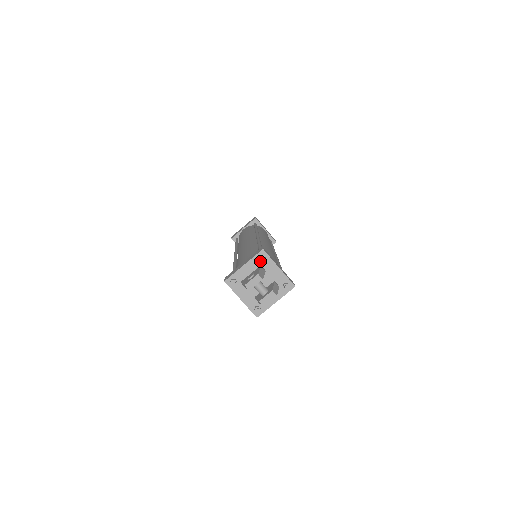
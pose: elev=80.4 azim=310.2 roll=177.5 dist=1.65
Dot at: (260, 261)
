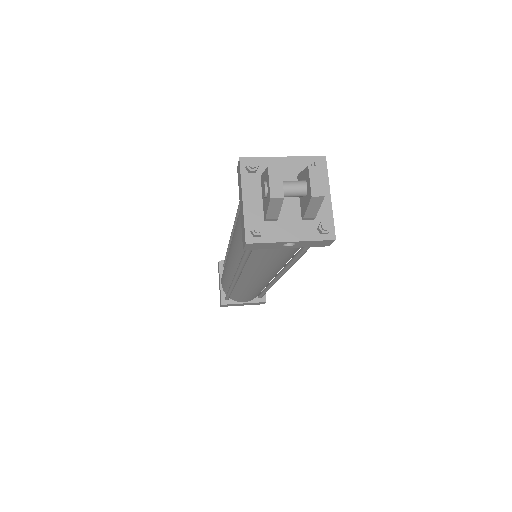
Dot at: (253, 171)
